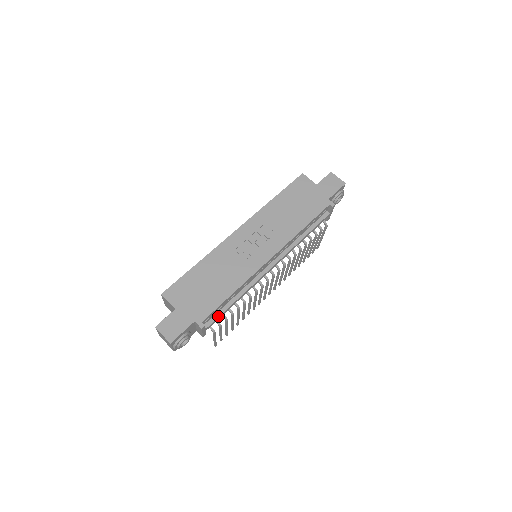
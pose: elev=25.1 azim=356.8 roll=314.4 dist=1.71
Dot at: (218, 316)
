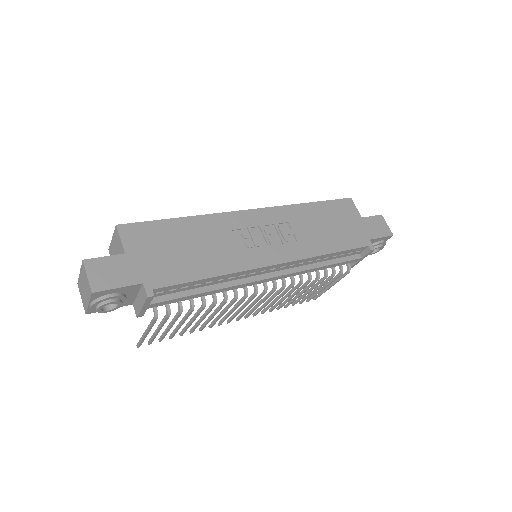
Dot at: (175, 297)
